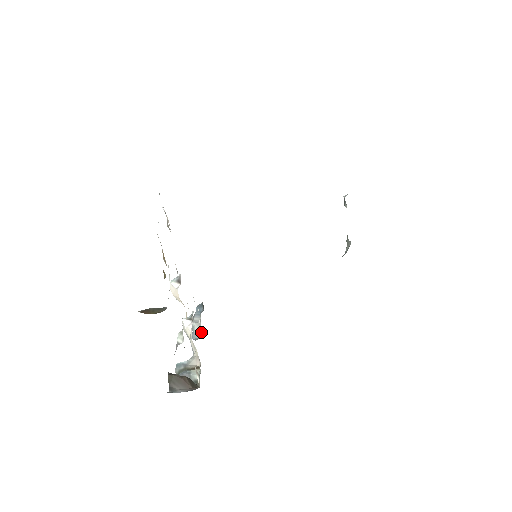
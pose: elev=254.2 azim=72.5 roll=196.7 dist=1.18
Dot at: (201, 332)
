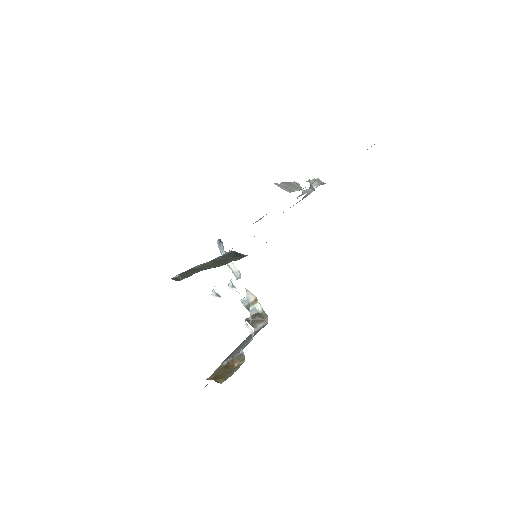
Dot at: (238, 270)
